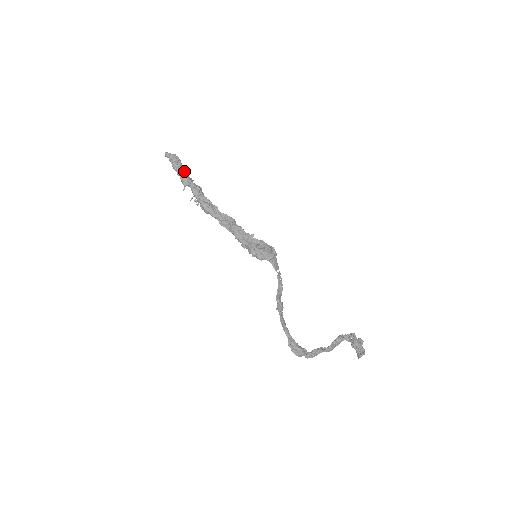
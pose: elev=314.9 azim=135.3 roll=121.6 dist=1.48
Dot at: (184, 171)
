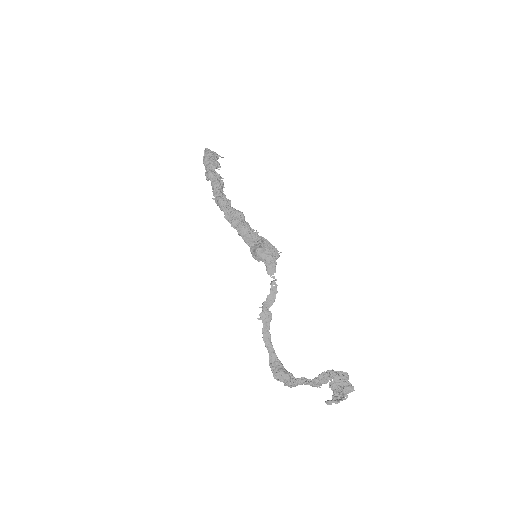
Dot at: (211, 165)
